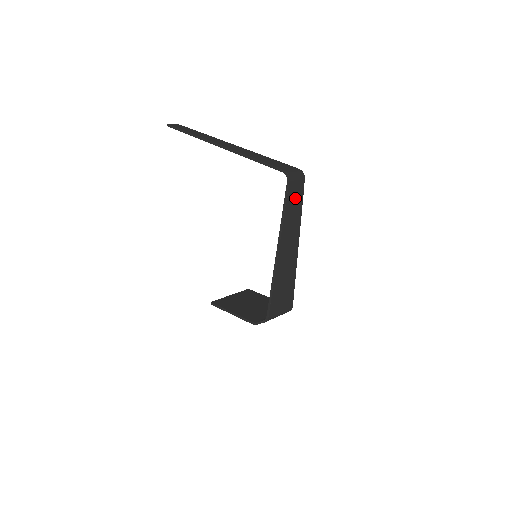
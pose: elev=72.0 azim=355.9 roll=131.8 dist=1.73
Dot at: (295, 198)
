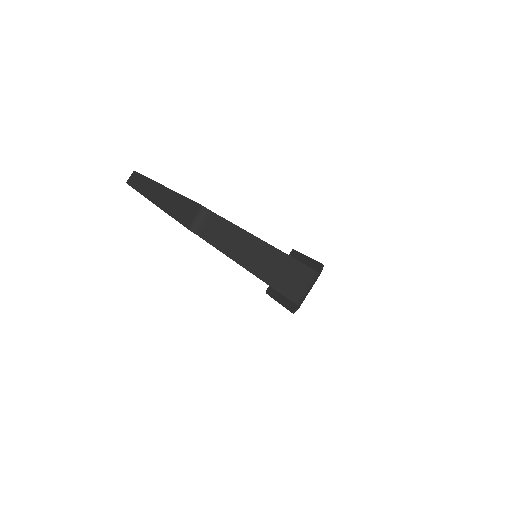
Dot at: (219, 232)
